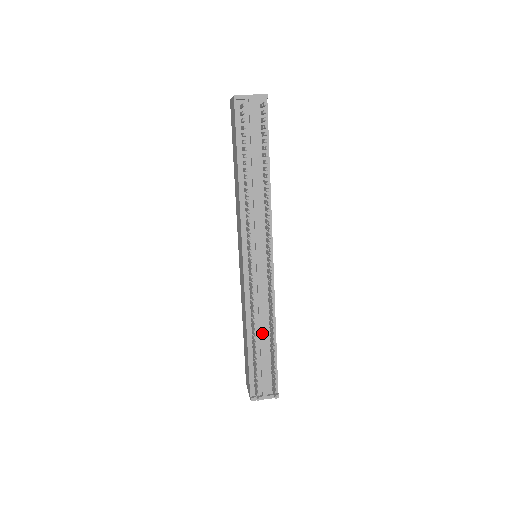
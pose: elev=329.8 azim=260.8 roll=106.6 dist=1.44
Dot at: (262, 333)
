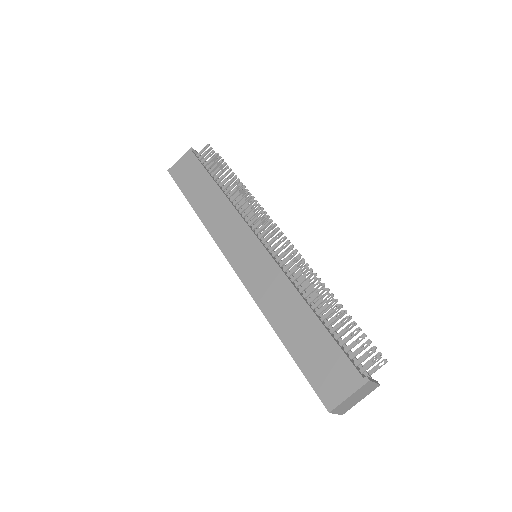
Dot at: occluded
